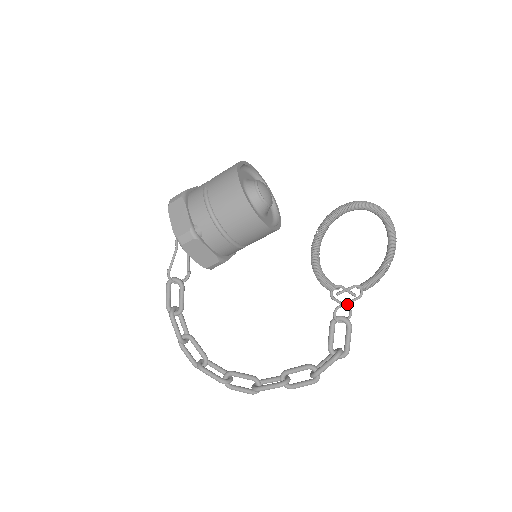
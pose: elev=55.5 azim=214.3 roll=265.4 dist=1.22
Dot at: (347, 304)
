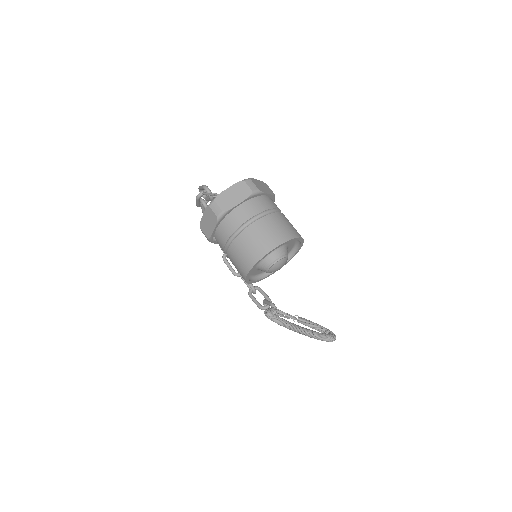
Dot at: occluded
